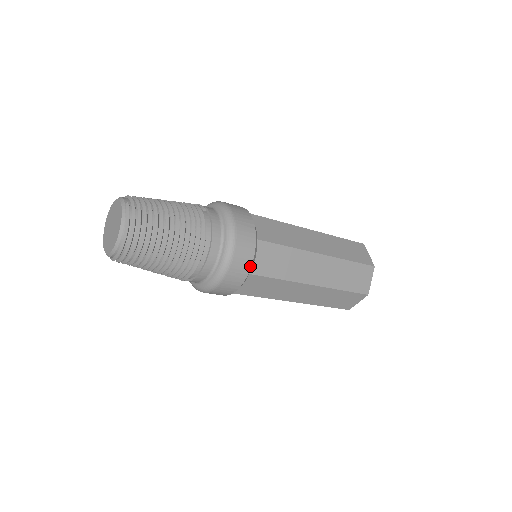
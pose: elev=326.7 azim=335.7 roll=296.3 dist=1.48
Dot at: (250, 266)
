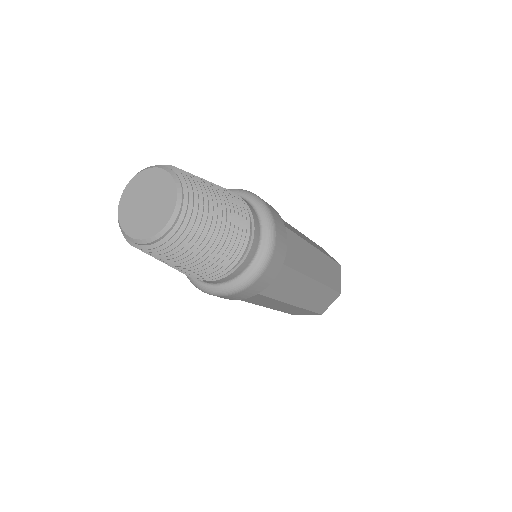
Dot at: (285, 253)
